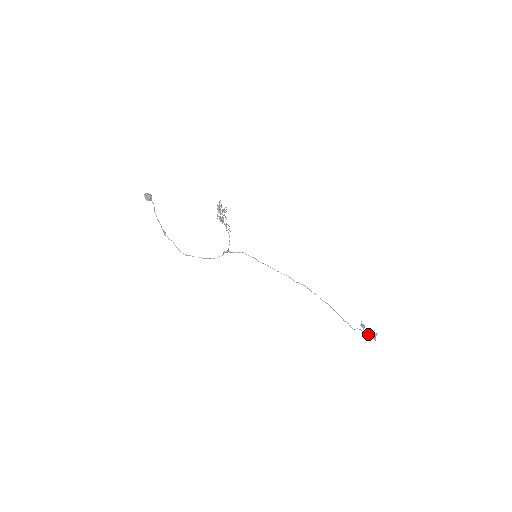
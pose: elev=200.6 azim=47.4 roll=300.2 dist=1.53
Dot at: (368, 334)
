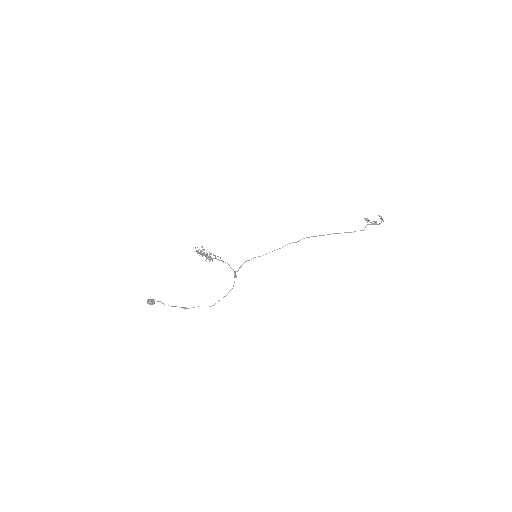
Dot at: (376, 223)
